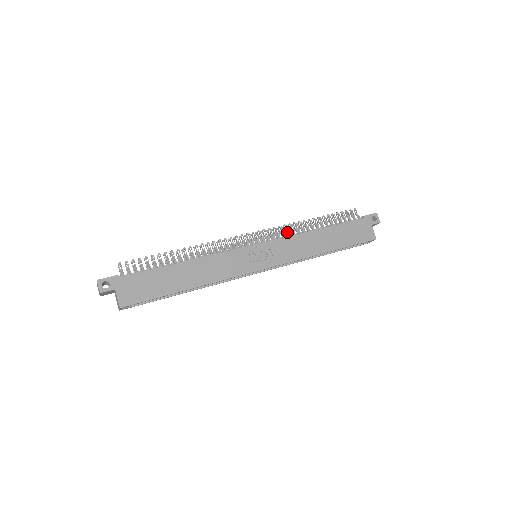
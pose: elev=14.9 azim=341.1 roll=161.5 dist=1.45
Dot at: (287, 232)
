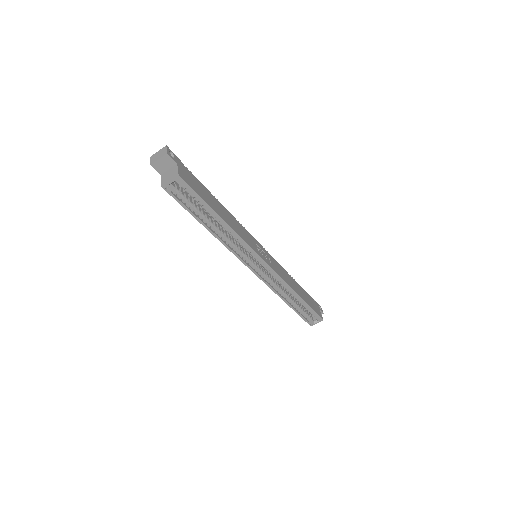
Dot at: occluded
